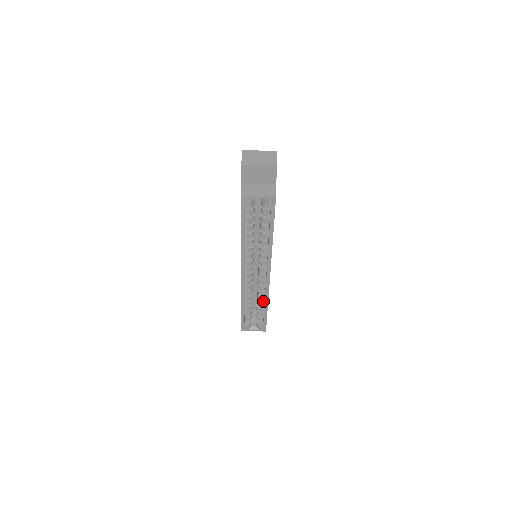
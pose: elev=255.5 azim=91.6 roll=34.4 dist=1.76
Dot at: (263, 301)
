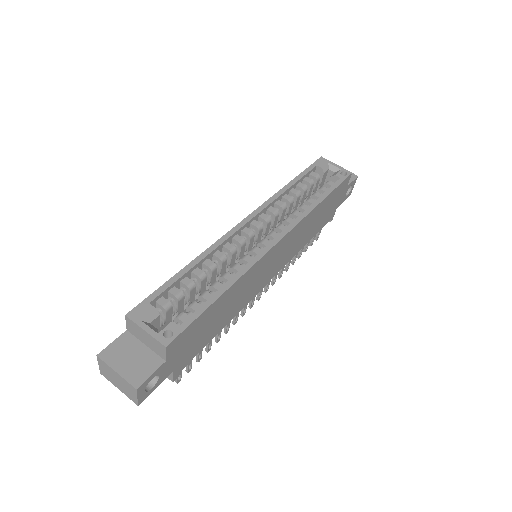
Dot at: occluded
